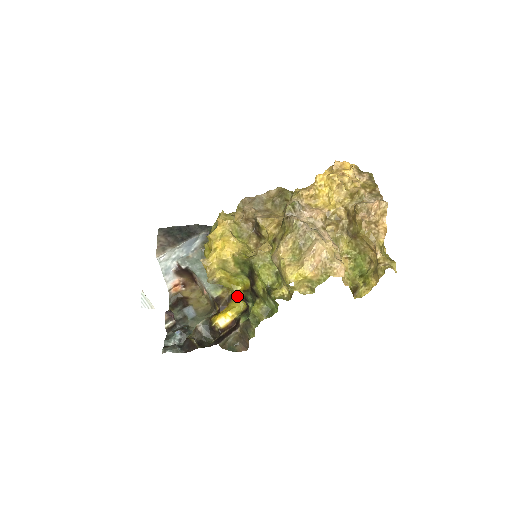
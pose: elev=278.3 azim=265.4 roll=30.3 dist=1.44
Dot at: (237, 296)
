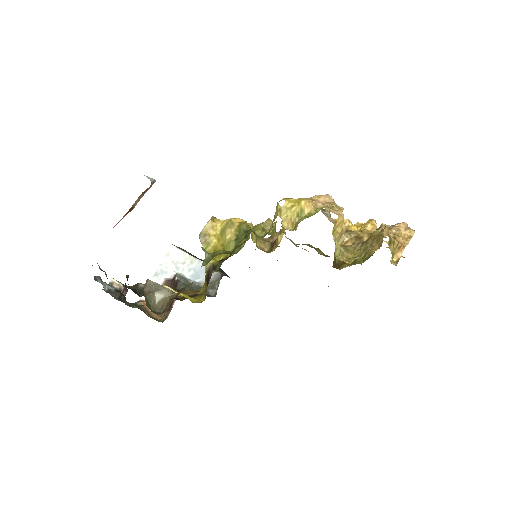
Dot at: (209, 265)
